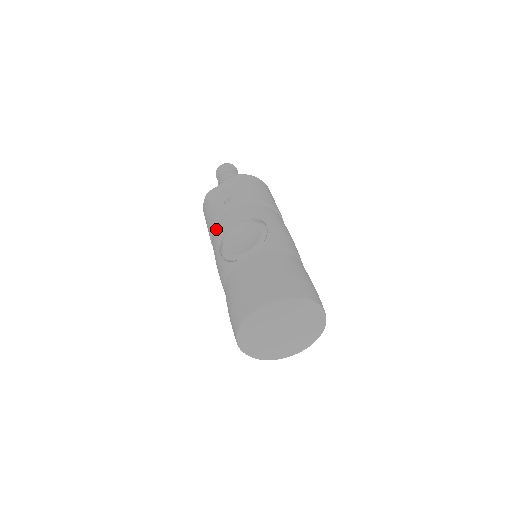
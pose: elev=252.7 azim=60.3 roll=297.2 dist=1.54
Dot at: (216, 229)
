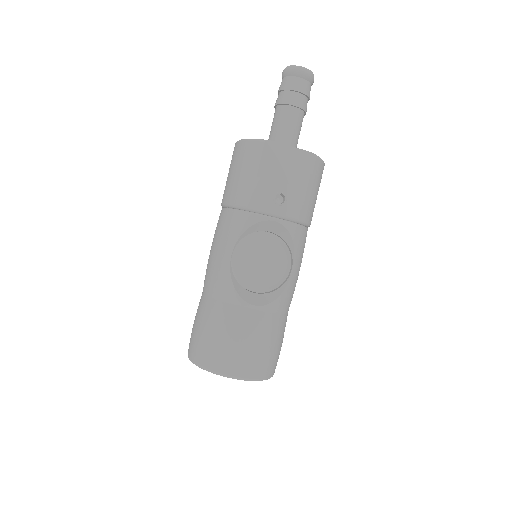
Dot at: (245, 220)
